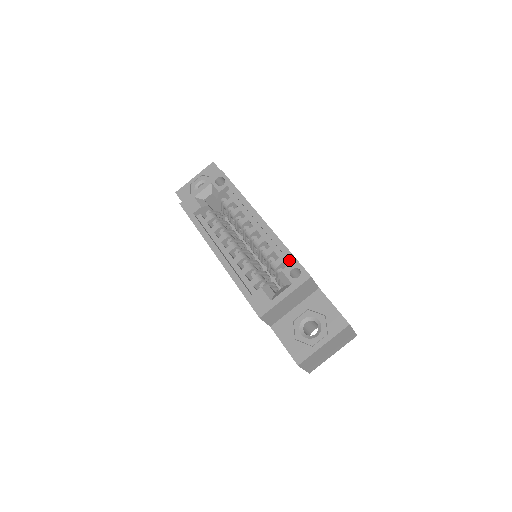
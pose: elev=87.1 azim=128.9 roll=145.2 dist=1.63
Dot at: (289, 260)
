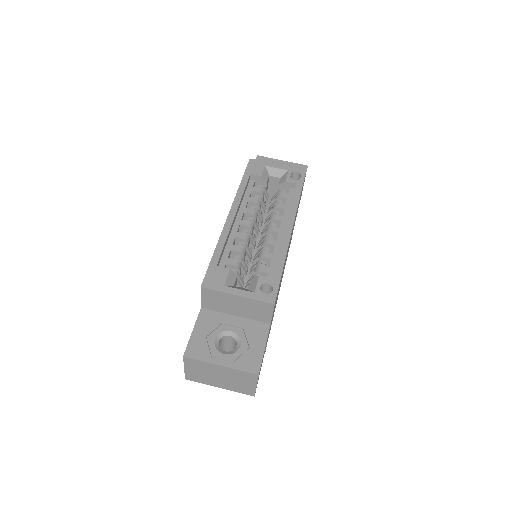
Dot at: (274, 275)
